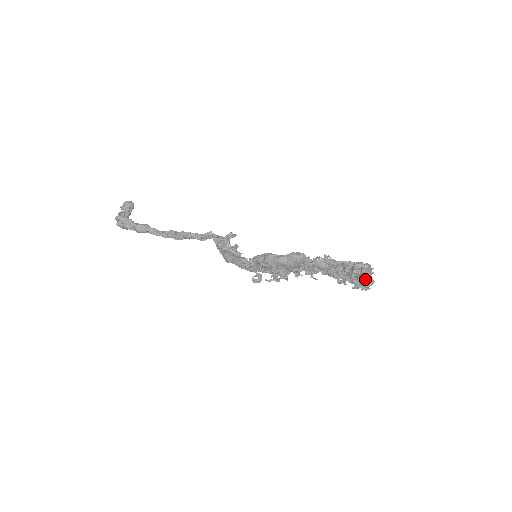
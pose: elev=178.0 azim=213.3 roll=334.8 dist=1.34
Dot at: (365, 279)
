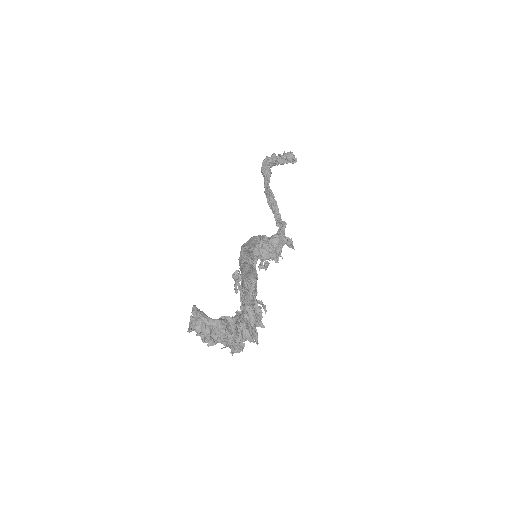
Dot at: (202, 322)
